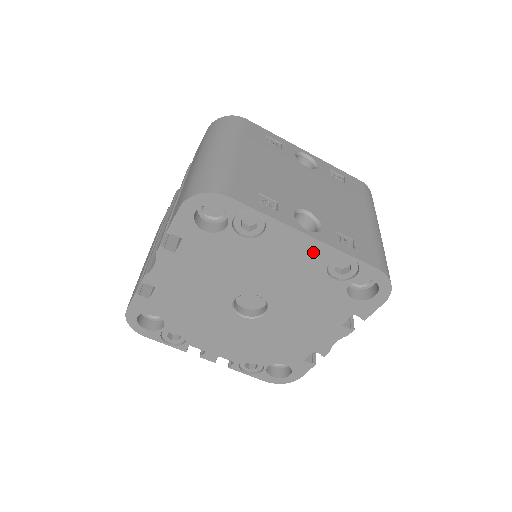
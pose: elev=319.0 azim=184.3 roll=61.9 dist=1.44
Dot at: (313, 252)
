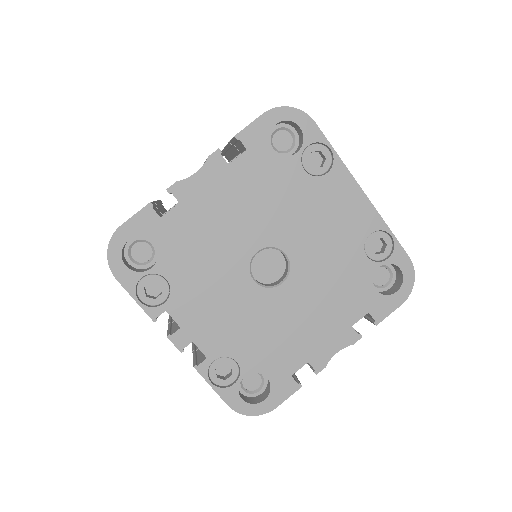
Dot at: (361, 214)
